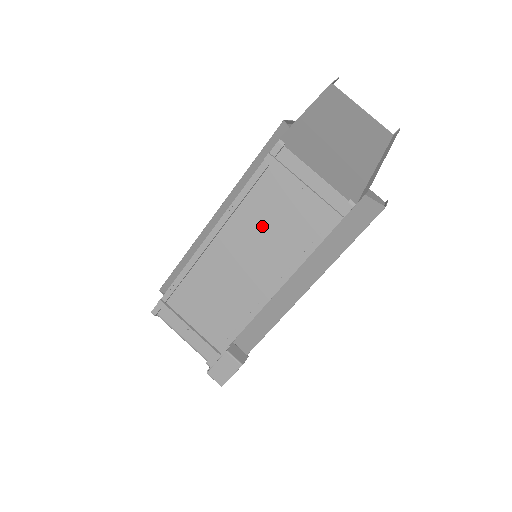
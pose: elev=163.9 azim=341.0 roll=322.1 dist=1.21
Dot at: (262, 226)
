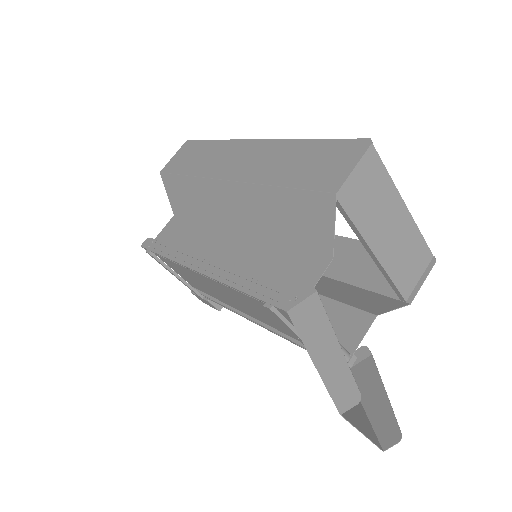
Dot at: (253, 305)
